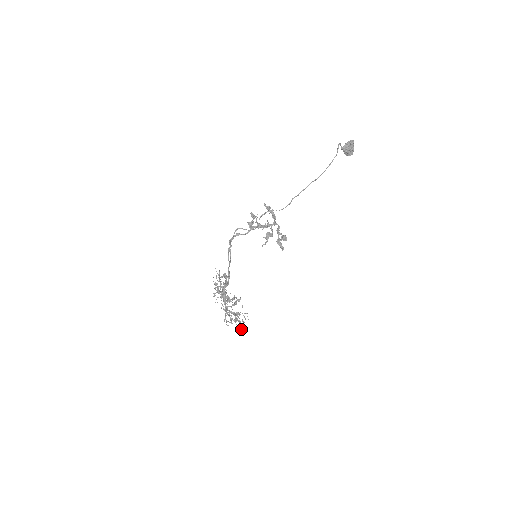
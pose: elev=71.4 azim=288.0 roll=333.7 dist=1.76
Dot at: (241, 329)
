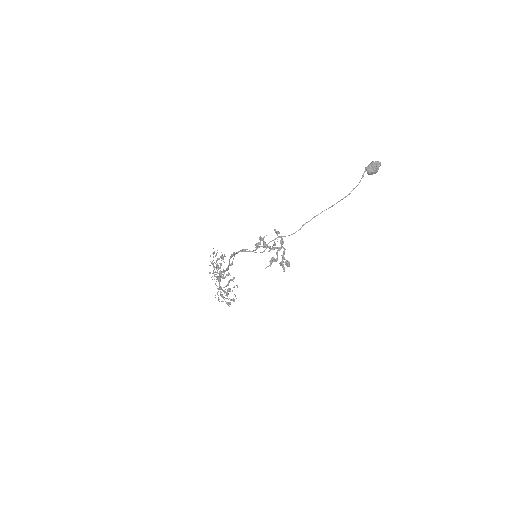
Dot at: occluded
